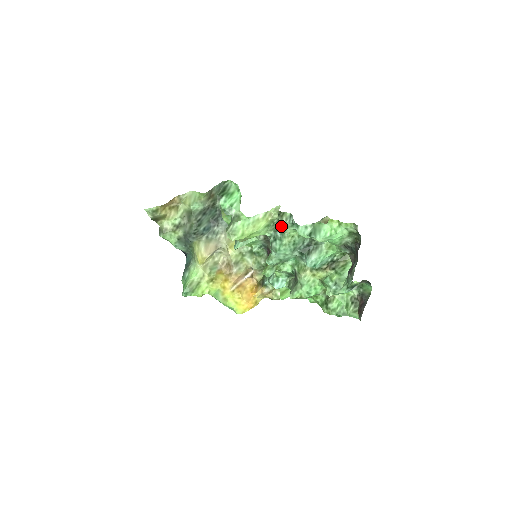
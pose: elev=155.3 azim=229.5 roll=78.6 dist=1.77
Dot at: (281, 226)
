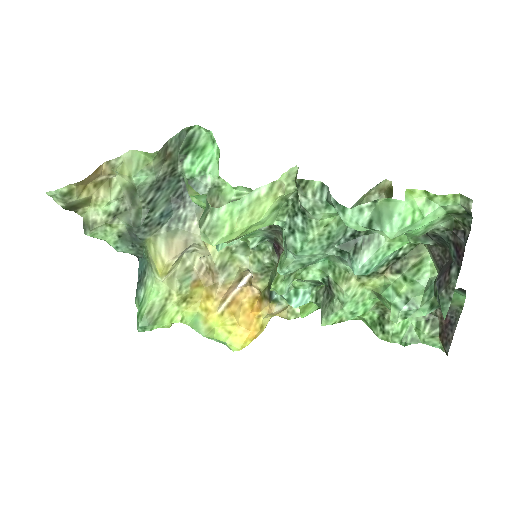
Dot at: (304, 207)
